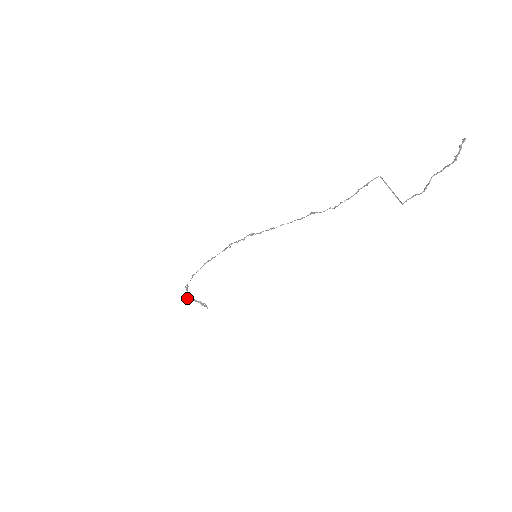
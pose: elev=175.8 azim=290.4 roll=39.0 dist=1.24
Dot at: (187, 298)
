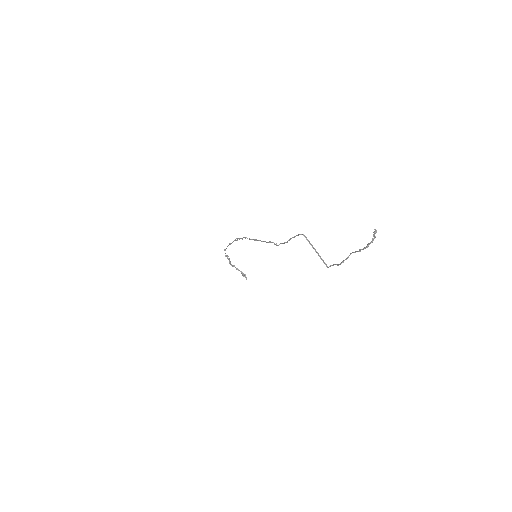
Dot at: (231, 265)
